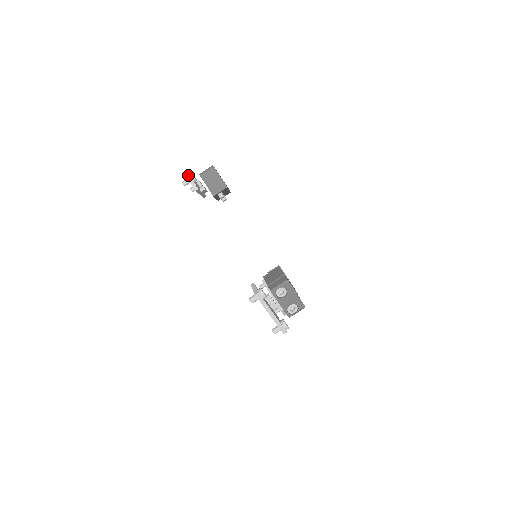
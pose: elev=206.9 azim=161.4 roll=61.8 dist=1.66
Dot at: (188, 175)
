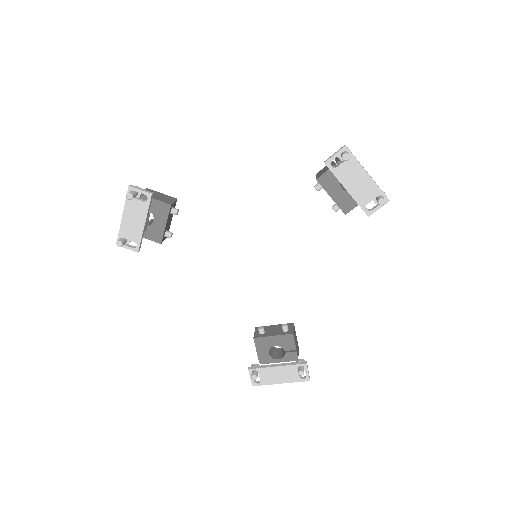
Dot at: (130, 185)
